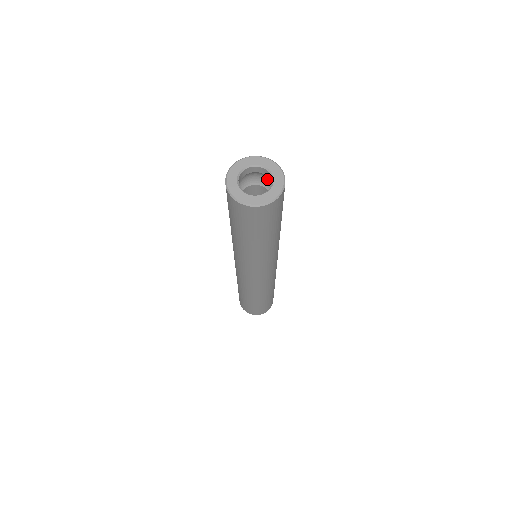
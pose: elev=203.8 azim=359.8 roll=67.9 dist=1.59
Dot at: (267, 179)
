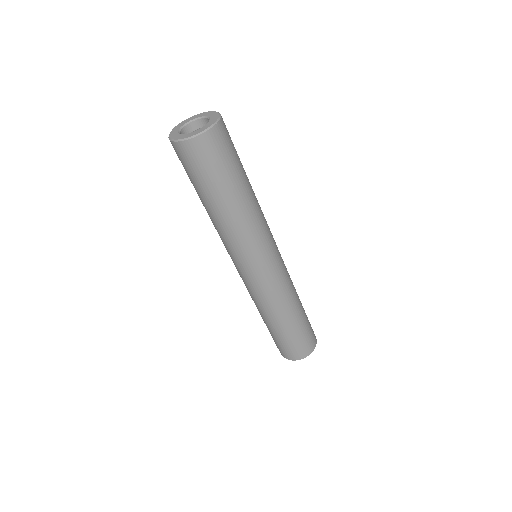
Dot at: occluded
